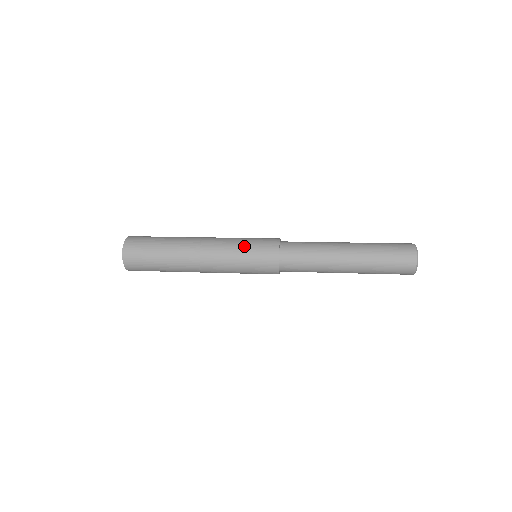
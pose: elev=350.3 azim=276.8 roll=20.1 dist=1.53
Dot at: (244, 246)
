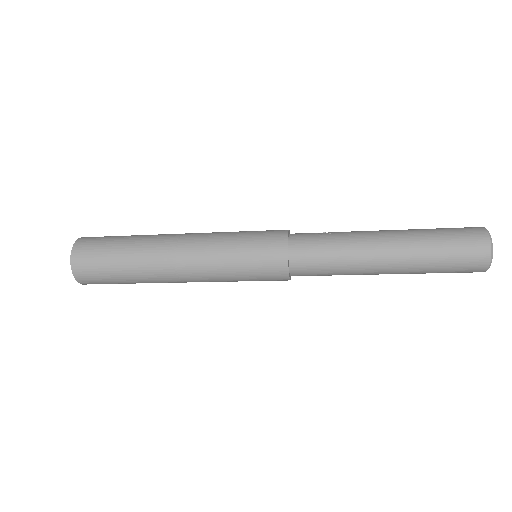
Dot at: (237, 252)
